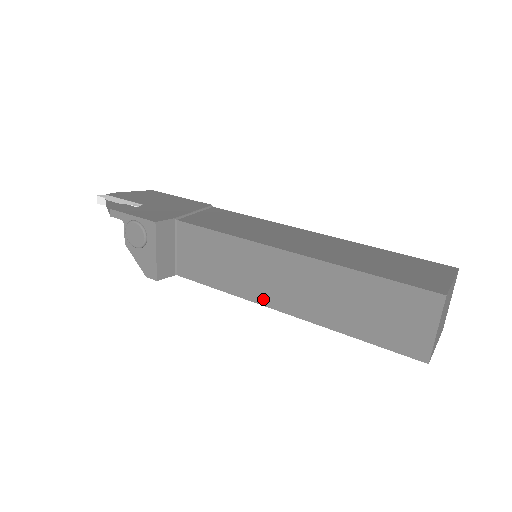
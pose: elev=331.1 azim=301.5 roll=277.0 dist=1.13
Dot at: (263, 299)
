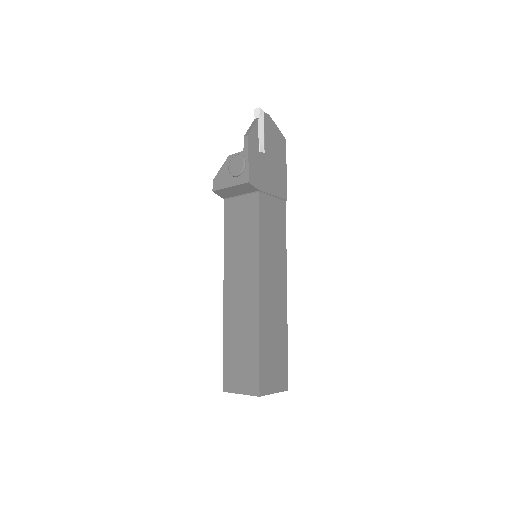
Dot at: (227, 275)
